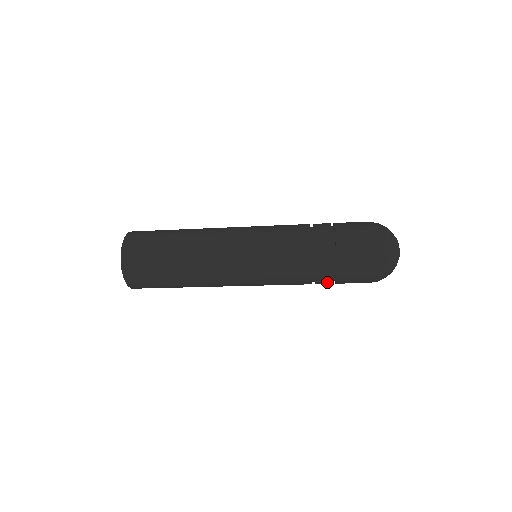
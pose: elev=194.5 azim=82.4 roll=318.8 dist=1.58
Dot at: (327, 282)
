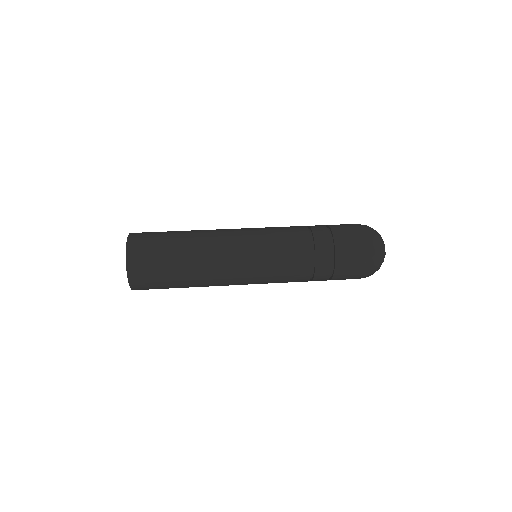
Dot at: (324, 278)
